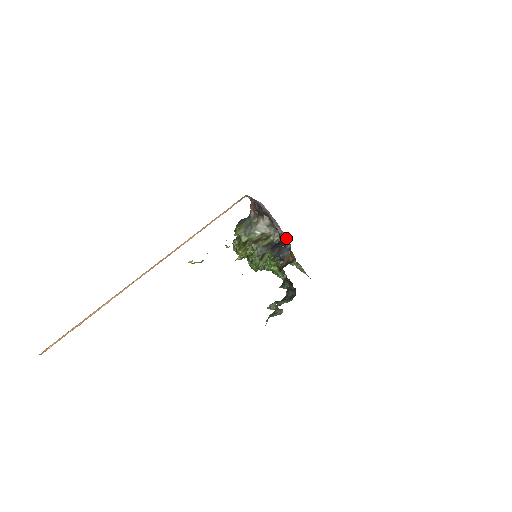
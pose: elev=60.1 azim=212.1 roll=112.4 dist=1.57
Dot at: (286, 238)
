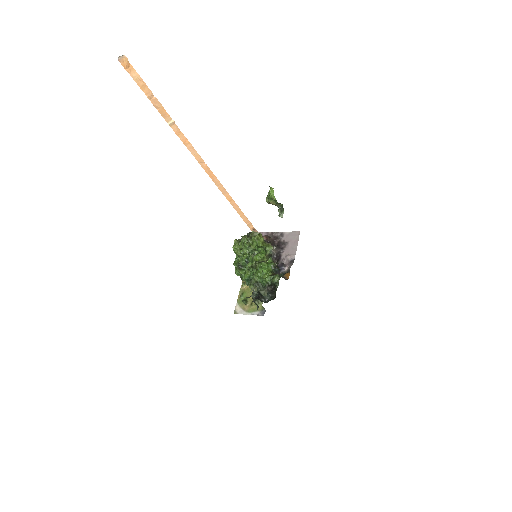
Dot at: (293, 262)
